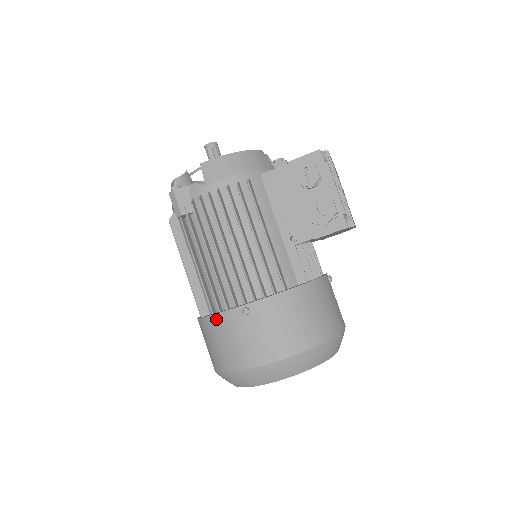
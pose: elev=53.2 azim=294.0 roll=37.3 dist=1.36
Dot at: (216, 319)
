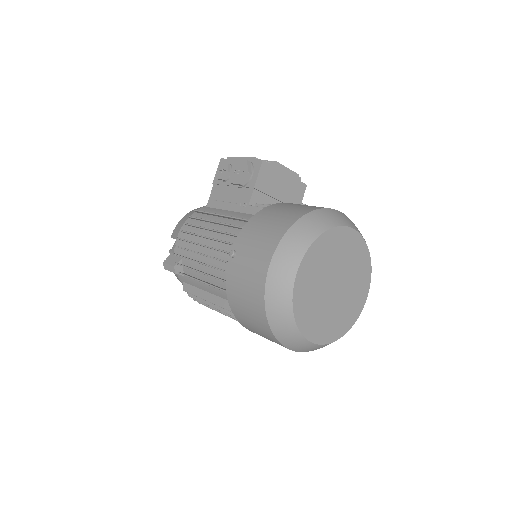
Dot at: (228, 288)
